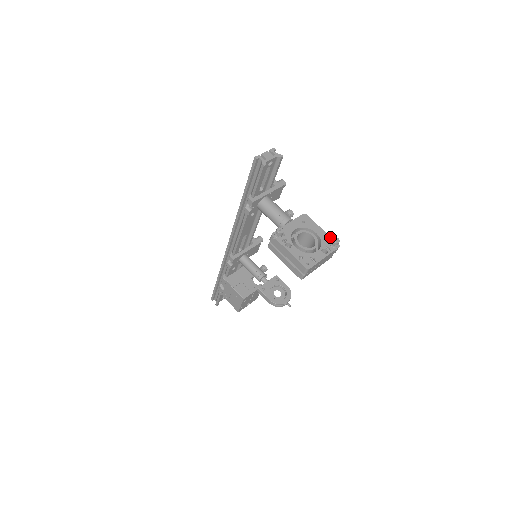
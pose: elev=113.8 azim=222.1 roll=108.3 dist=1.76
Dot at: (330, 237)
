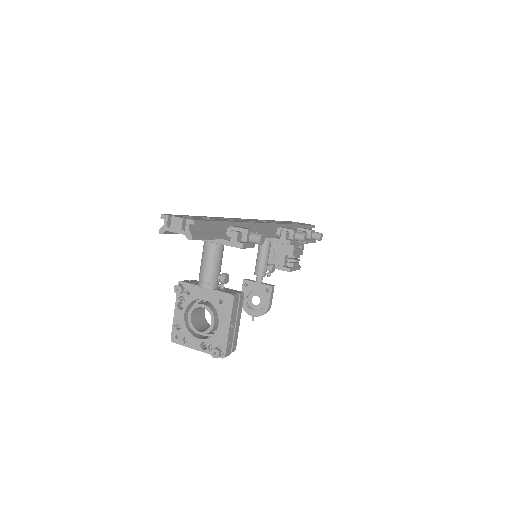
Dot at: (226, 342)
